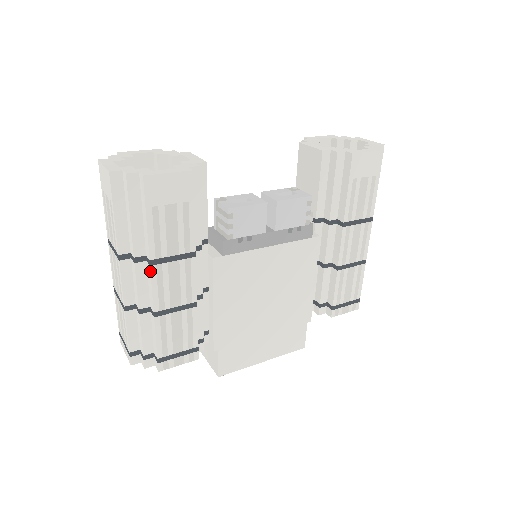
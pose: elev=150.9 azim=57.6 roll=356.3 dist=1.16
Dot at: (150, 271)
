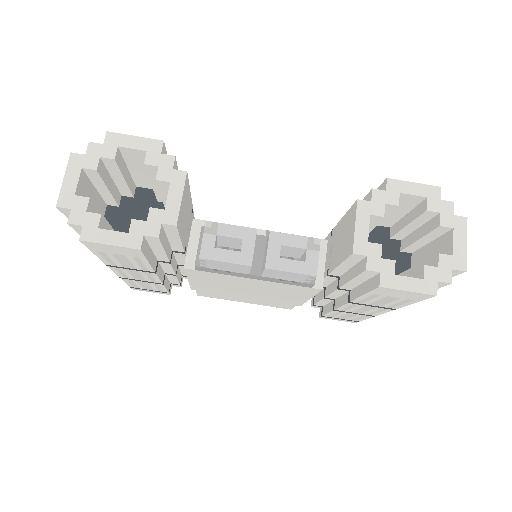
Dot at: occluded
